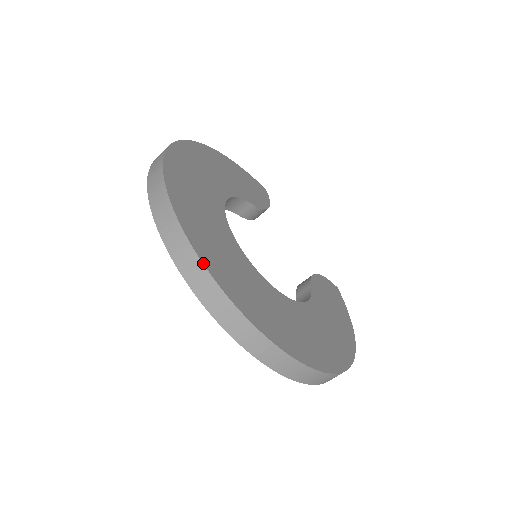
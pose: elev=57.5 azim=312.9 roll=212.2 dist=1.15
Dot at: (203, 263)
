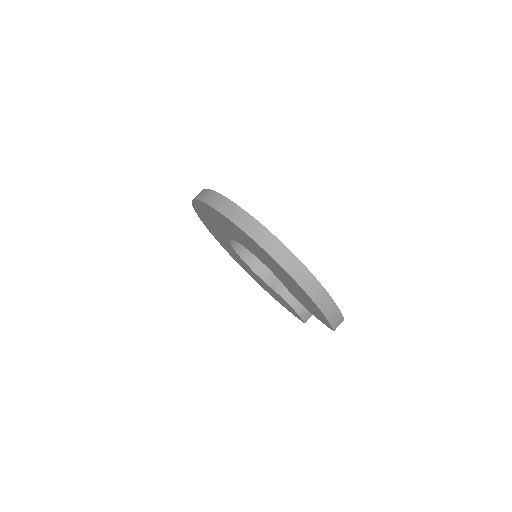
Dot at: occluded
